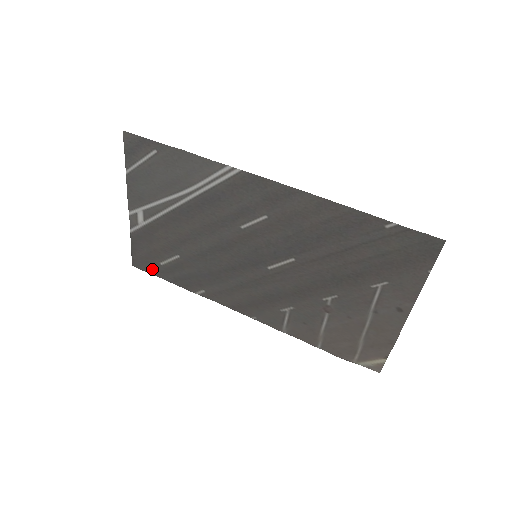
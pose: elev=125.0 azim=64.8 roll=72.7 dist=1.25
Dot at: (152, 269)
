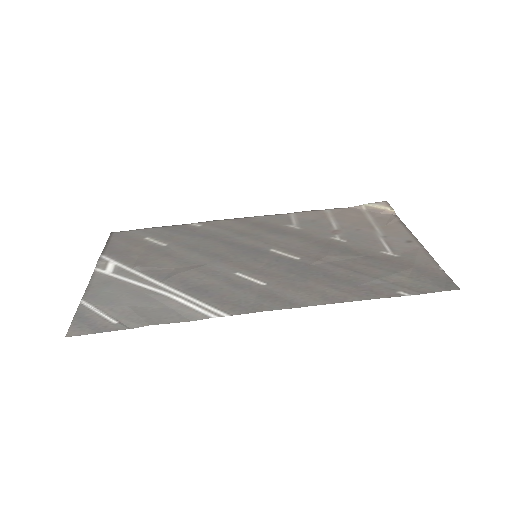
Dot at: (136, 233)
